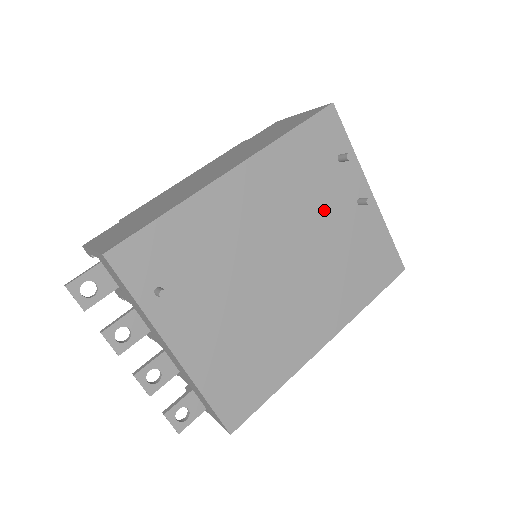
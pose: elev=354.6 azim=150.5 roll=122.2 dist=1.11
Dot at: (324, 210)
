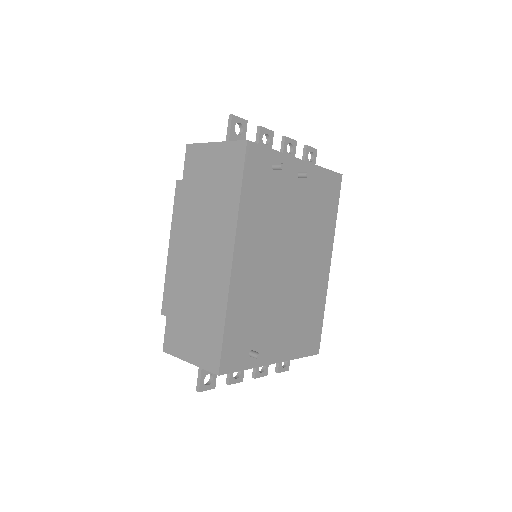
Dot at: (286, 208)
